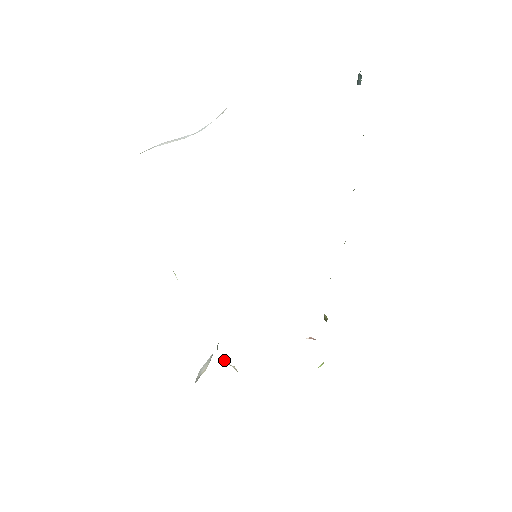
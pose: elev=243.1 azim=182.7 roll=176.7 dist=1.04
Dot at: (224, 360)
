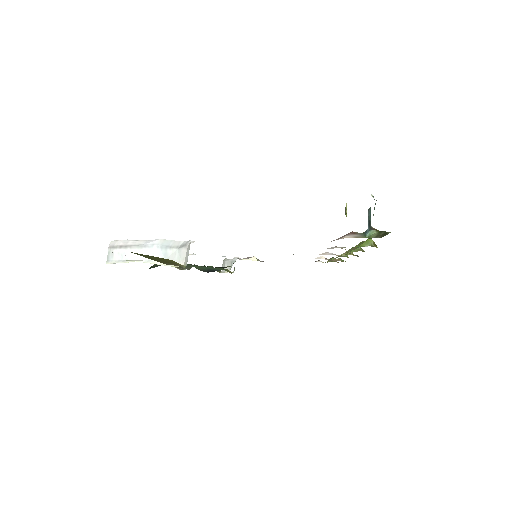
Dot at: occluded
